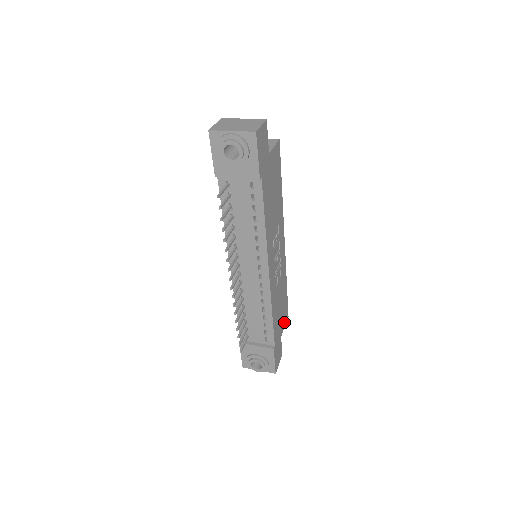
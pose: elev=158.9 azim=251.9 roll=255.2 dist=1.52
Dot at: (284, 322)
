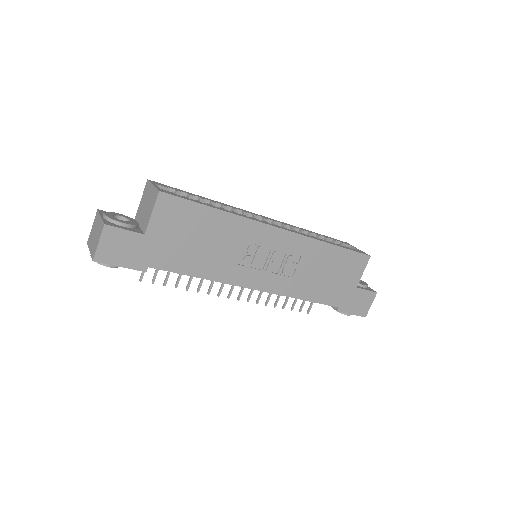
Dot at: (358, 271)
